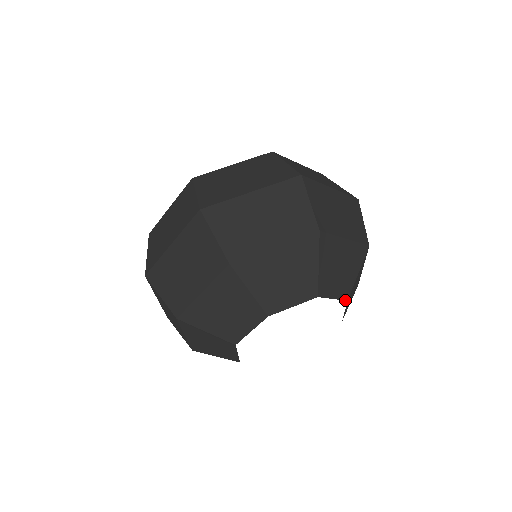
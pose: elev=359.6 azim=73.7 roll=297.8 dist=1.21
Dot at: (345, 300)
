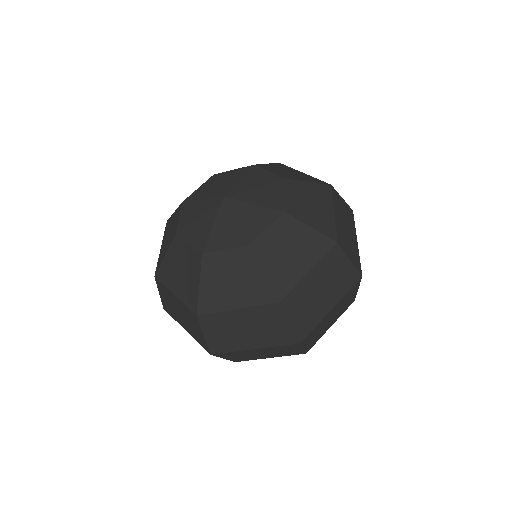
Dot at: occluded
